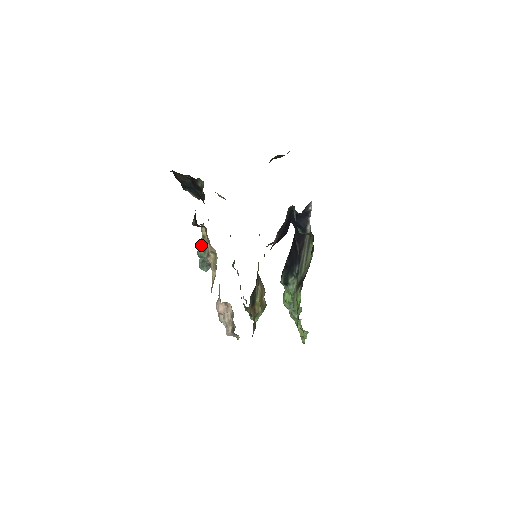
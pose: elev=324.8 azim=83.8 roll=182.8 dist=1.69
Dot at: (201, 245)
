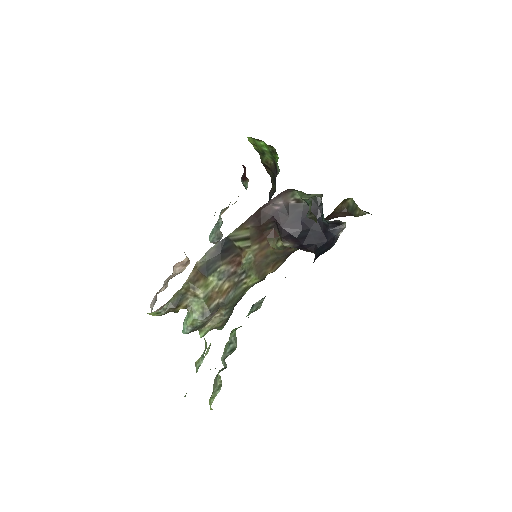
Dot at: occluded
